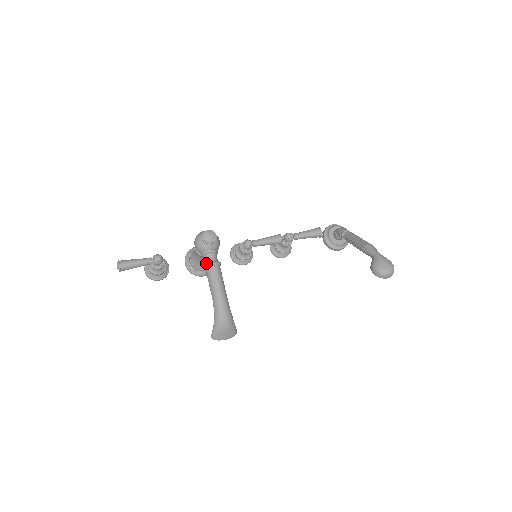
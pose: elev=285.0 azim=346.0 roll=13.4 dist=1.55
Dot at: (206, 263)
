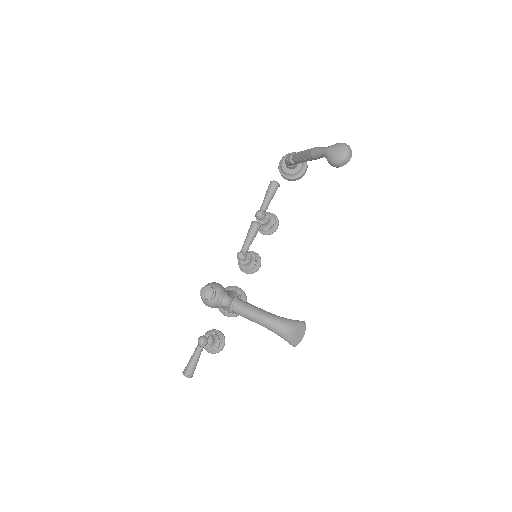
Dot at: (228, 309)
